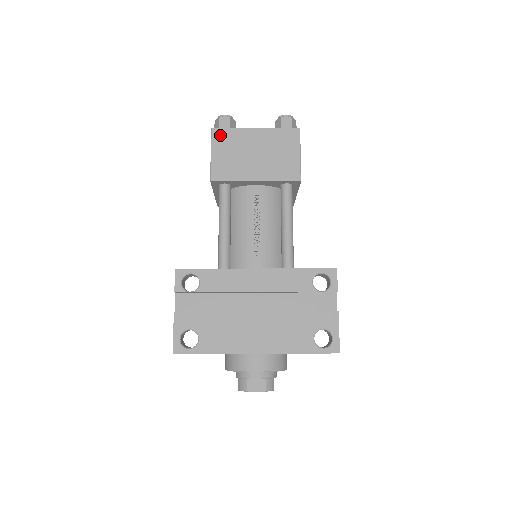
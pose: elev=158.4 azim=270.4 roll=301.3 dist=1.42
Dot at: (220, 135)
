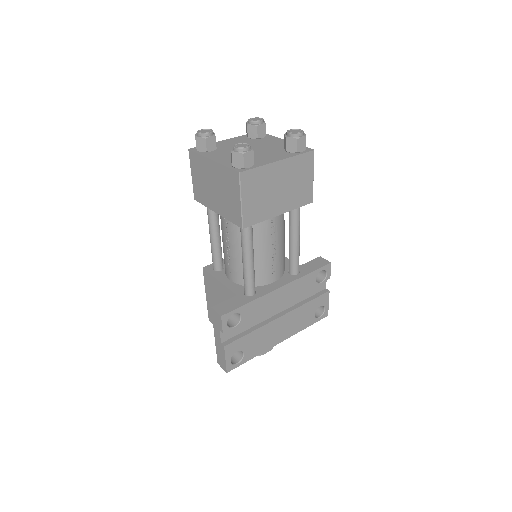
Dot at: (248, 178)
